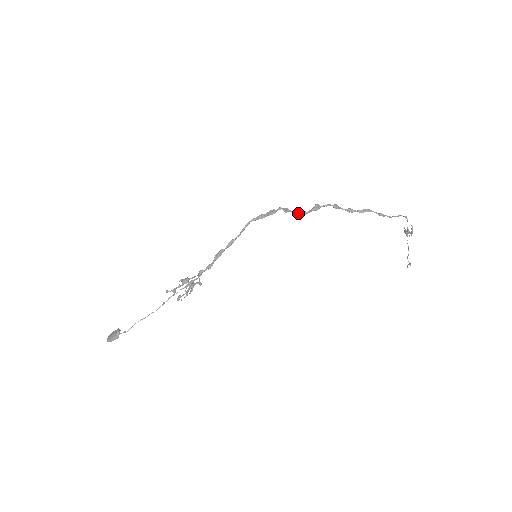
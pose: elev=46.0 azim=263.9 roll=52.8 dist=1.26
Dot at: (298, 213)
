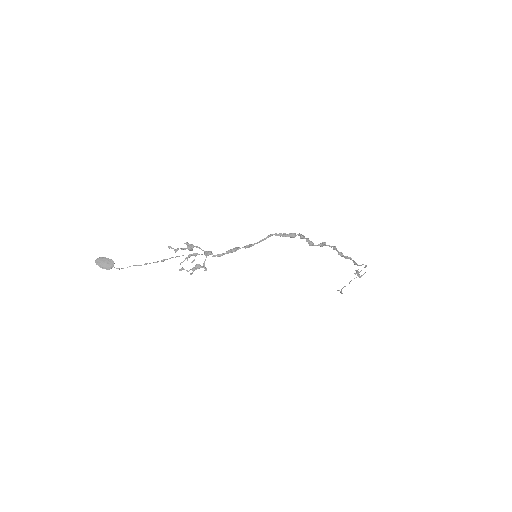
Dot at: (308, 242)
